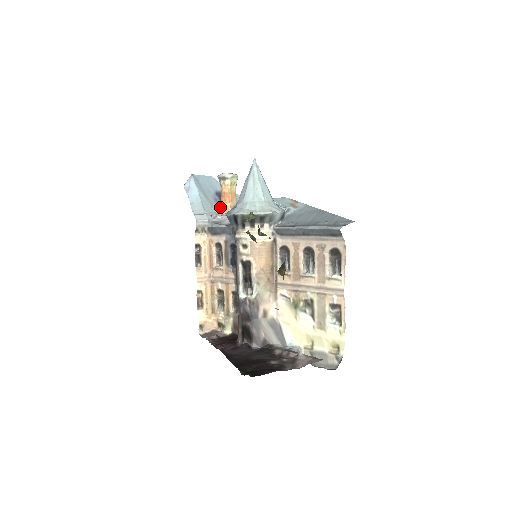
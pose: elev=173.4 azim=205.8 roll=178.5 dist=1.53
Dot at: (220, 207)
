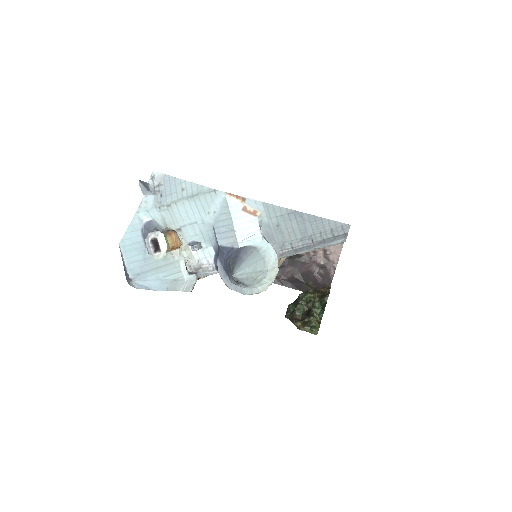
Dot at: occluded
